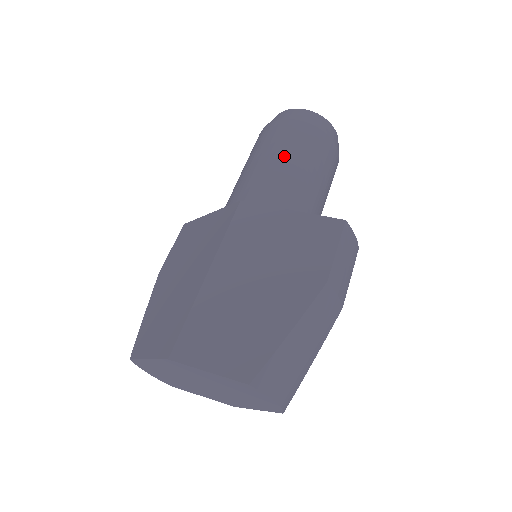
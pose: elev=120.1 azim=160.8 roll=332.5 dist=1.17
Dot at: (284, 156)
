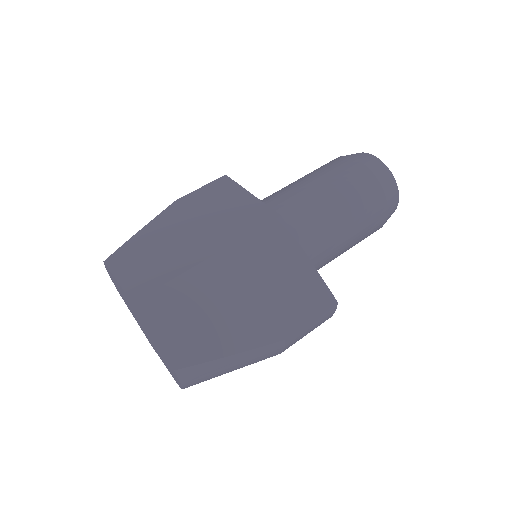
Dot at: (343, 205)
